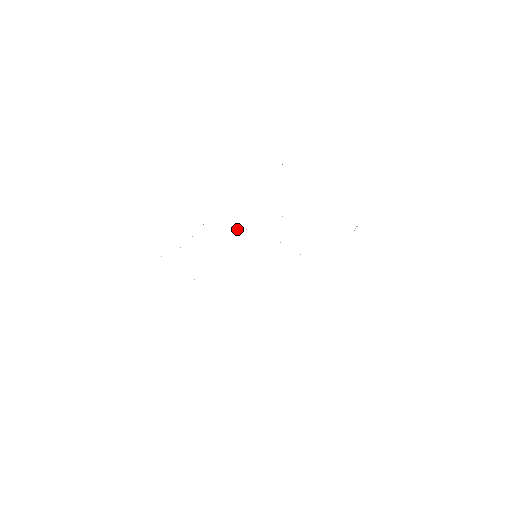
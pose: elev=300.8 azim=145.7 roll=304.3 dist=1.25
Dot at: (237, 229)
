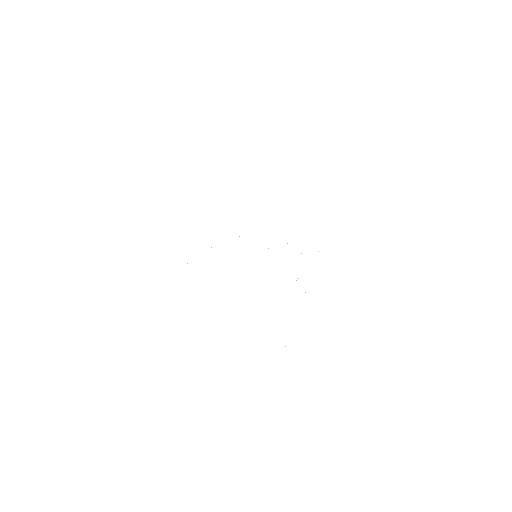
Dot at: occluded
